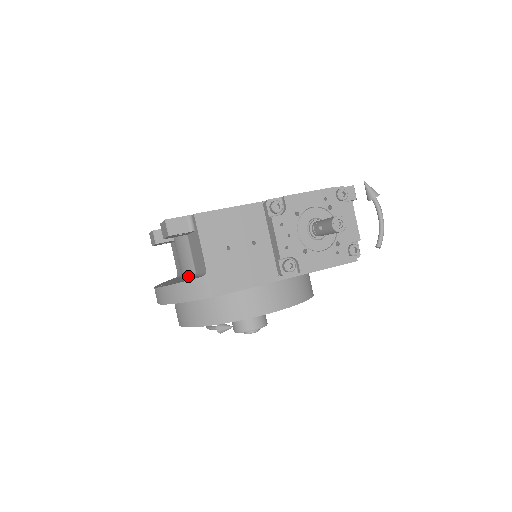
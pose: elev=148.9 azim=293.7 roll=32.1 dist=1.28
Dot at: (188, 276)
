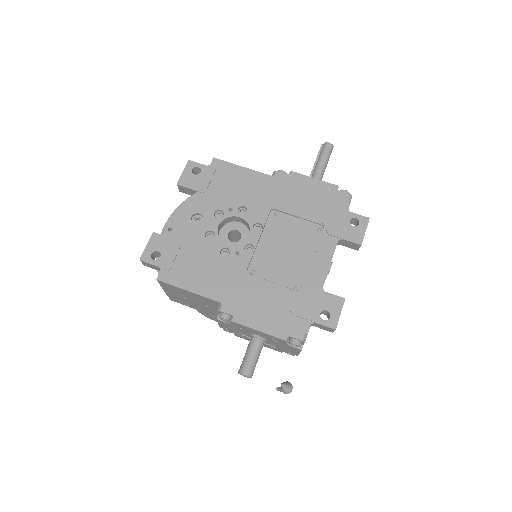
Dot at: occluded
